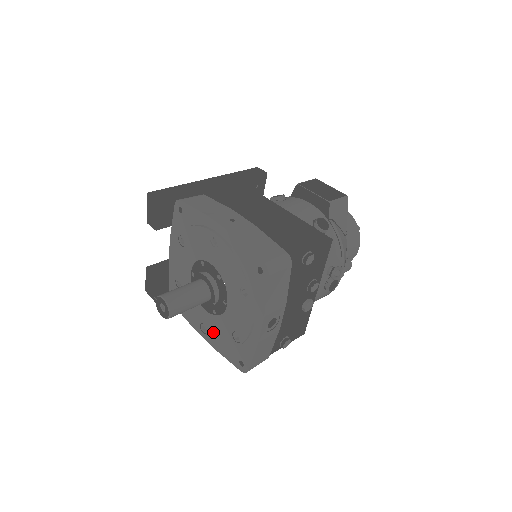
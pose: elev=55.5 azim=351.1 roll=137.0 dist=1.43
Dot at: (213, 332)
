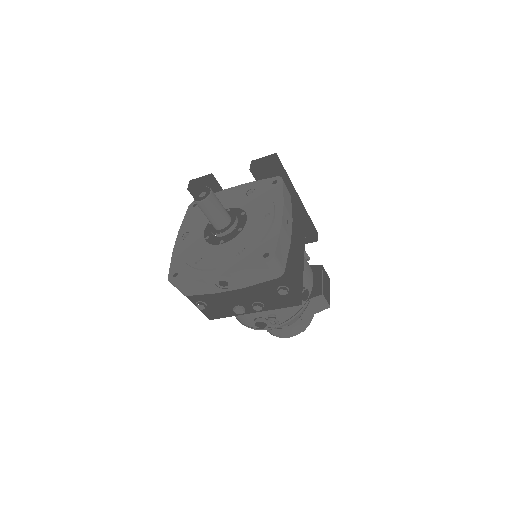
Dot at: (189, 244)
